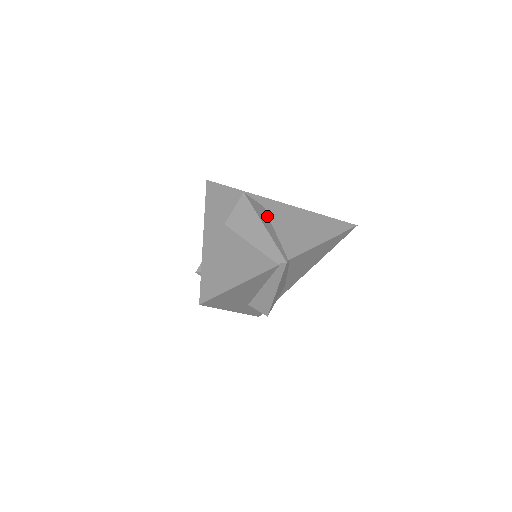
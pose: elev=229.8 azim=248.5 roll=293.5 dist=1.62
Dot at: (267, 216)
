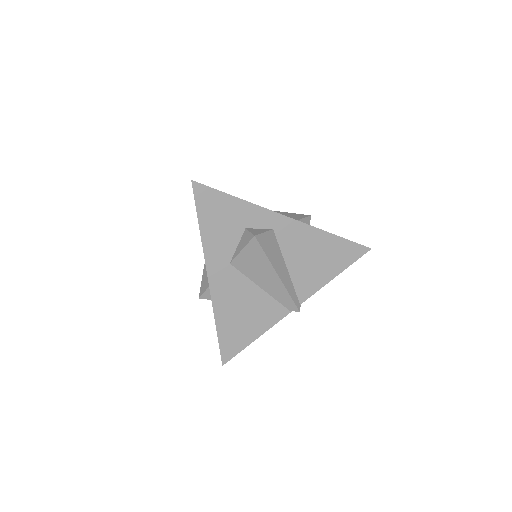
Dot at: (278, 247)
